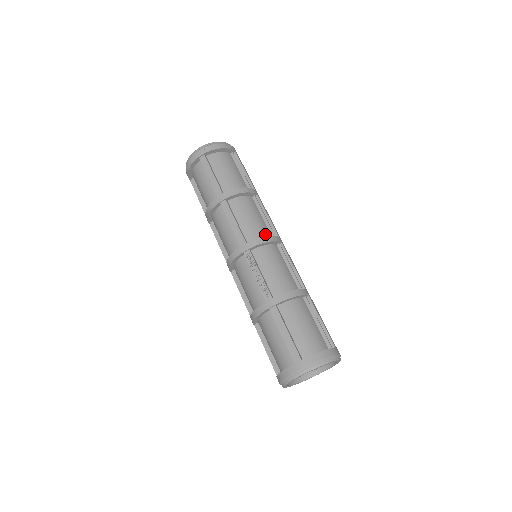
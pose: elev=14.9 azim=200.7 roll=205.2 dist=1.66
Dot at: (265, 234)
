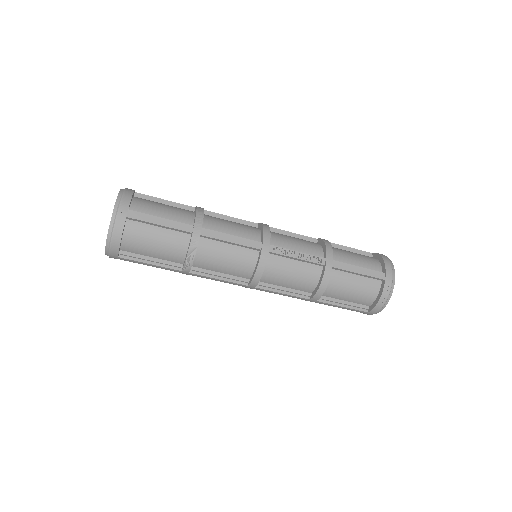
Dot at: (254, 228)
